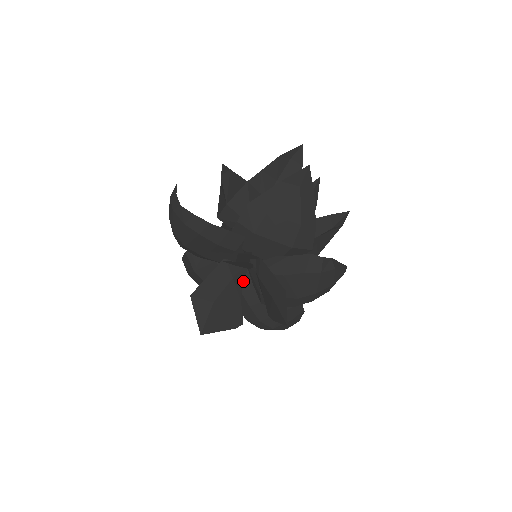
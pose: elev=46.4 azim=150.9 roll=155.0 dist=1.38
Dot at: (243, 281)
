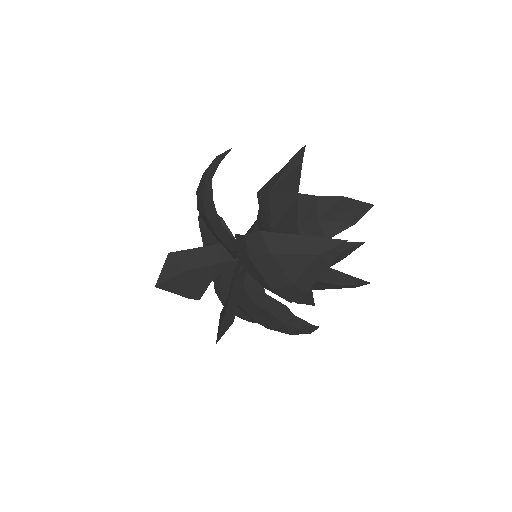
Dot at: occluded
